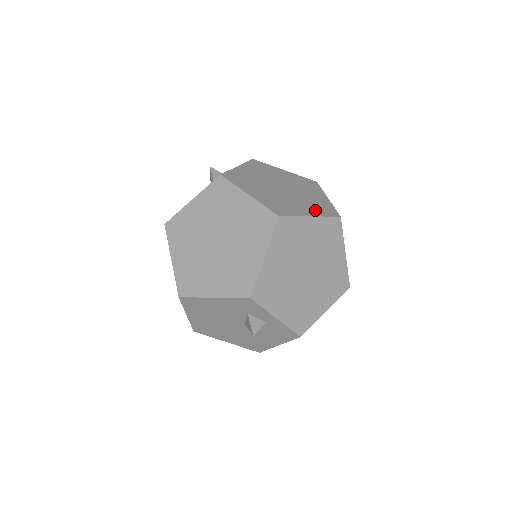
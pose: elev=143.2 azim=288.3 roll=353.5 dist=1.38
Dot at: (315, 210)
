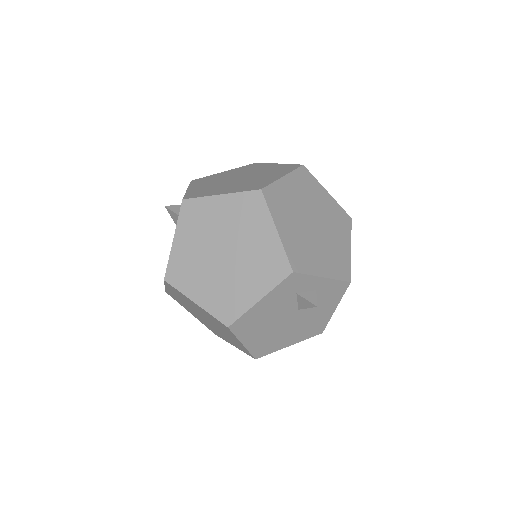
Dot at: (280, 172)
